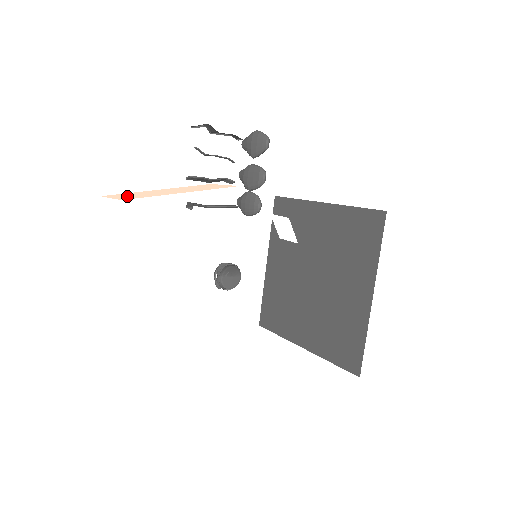
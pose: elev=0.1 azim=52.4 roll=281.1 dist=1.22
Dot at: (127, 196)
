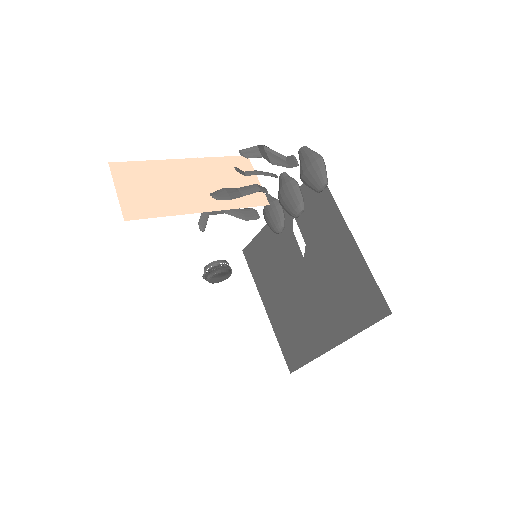
Dot at: (136, 192)
